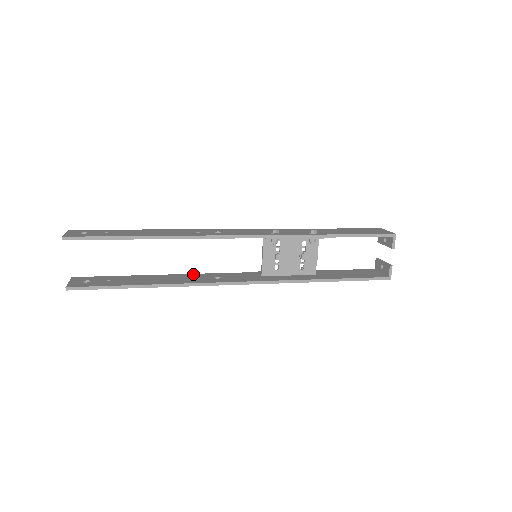
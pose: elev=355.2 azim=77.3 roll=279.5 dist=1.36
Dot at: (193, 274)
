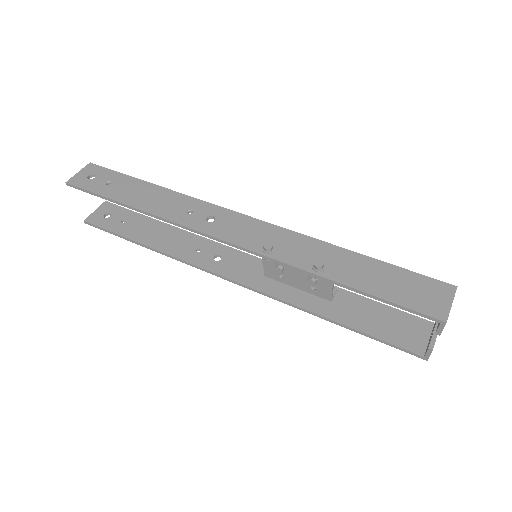
Dot at: (203, 239)
